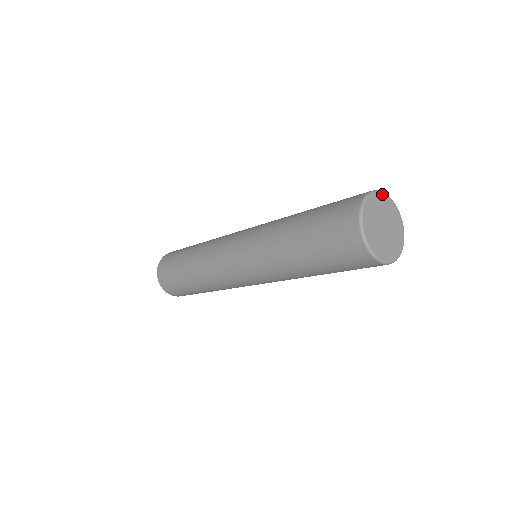
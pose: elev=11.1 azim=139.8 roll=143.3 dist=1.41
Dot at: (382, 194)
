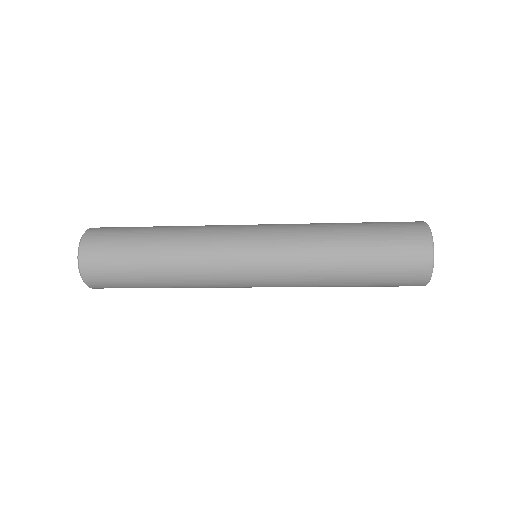
Dot at: (429, 229)
